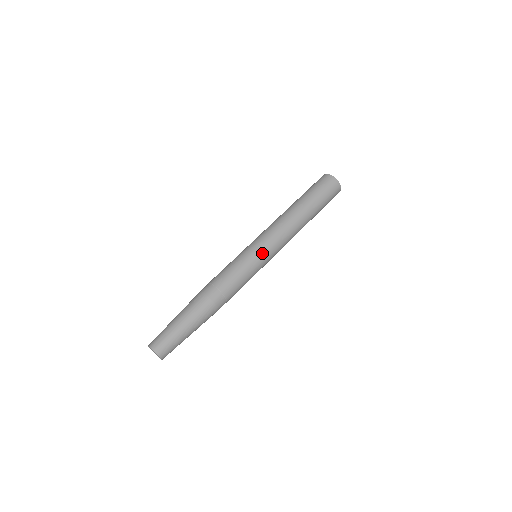
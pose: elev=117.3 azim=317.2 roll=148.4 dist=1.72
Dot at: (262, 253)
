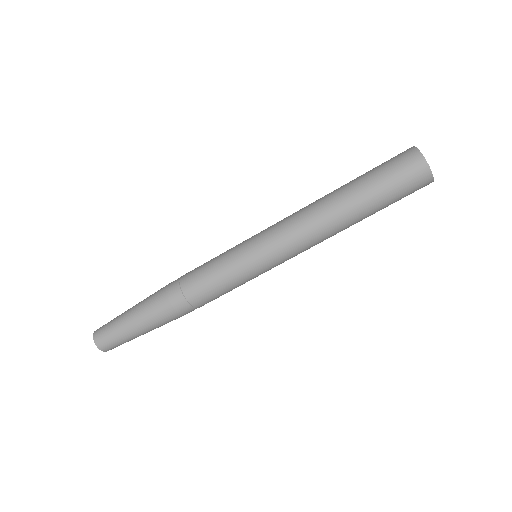
Dot at: (268, 270)
